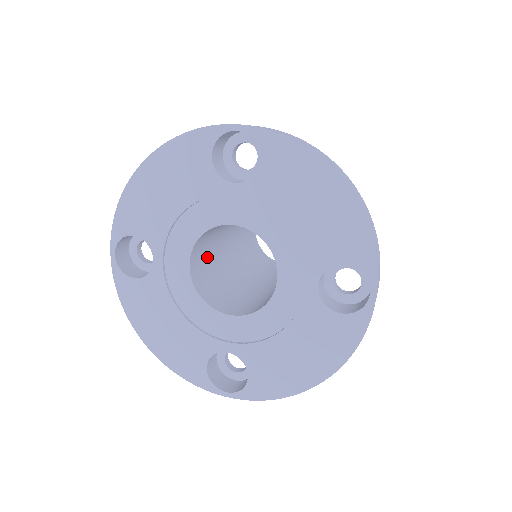
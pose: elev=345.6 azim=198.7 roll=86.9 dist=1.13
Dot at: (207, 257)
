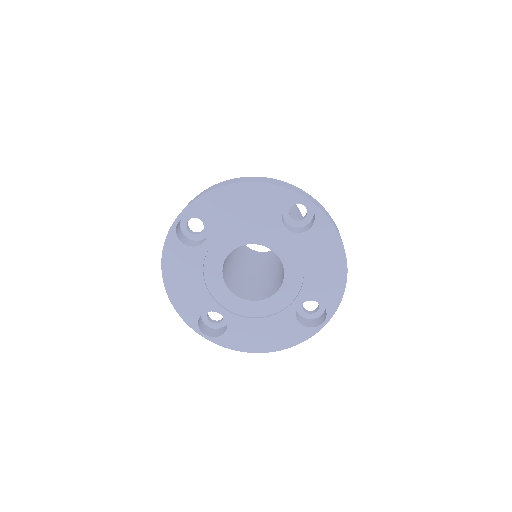
Dot at: occluded
